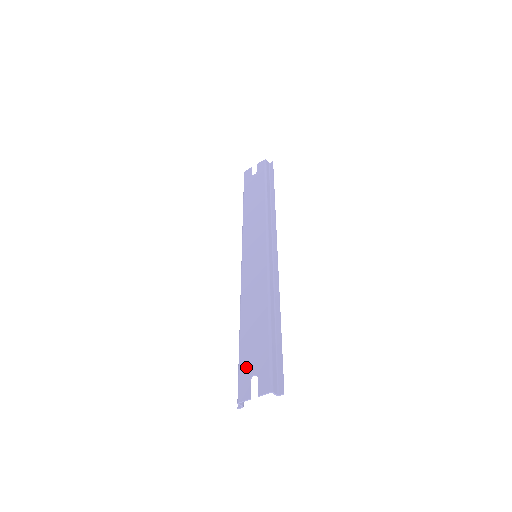
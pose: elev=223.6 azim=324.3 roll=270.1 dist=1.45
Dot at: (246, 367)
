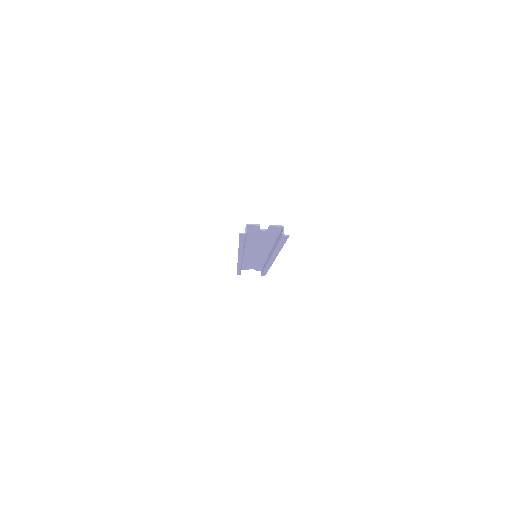
Dot at: (255, 231)
